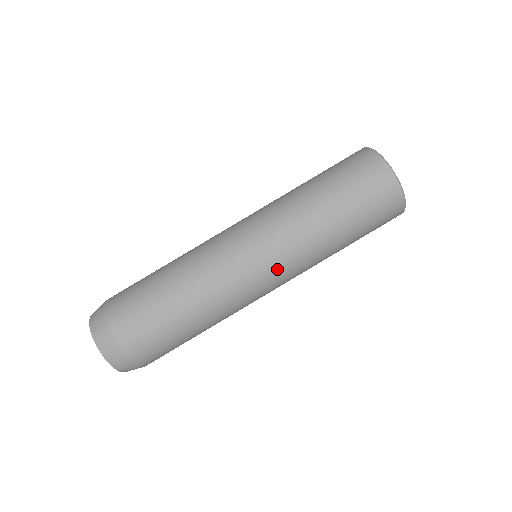
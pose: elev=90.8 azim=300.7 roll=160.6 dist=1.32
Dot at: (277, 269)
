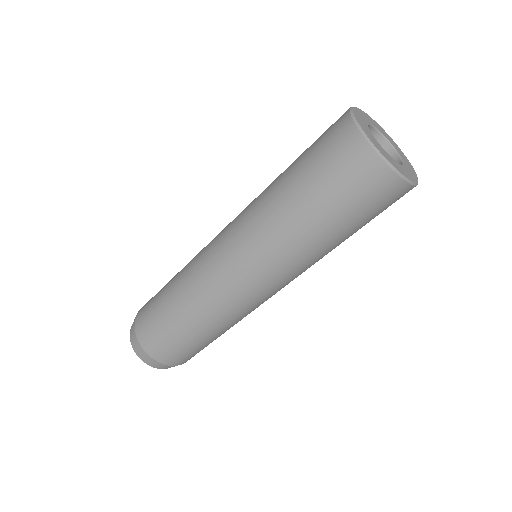
Dot at: occluded
